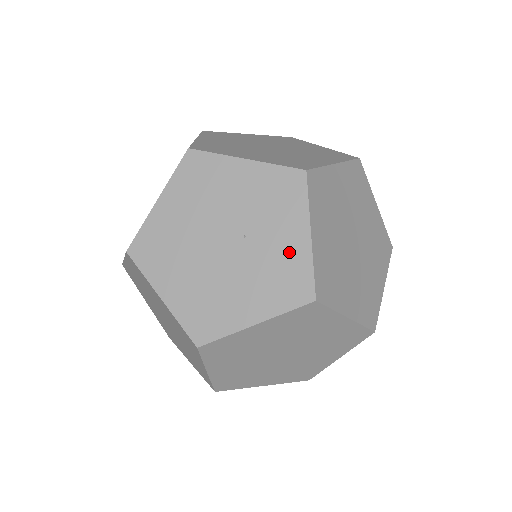
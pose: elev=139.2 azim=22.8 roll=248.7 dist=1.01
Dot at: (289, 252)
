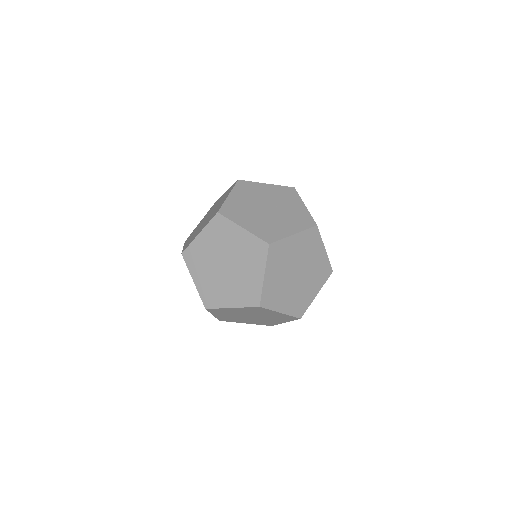
Dot at: (299, 211)
